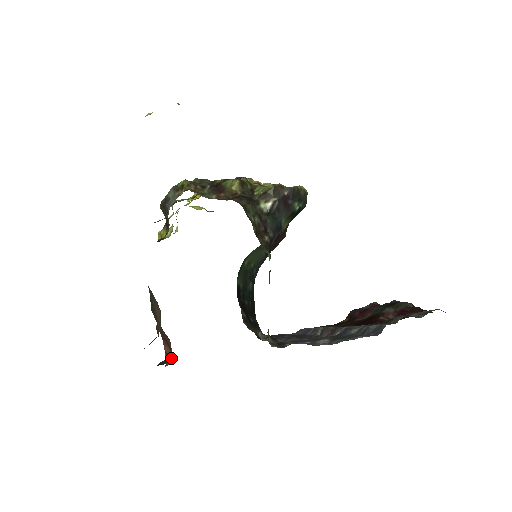
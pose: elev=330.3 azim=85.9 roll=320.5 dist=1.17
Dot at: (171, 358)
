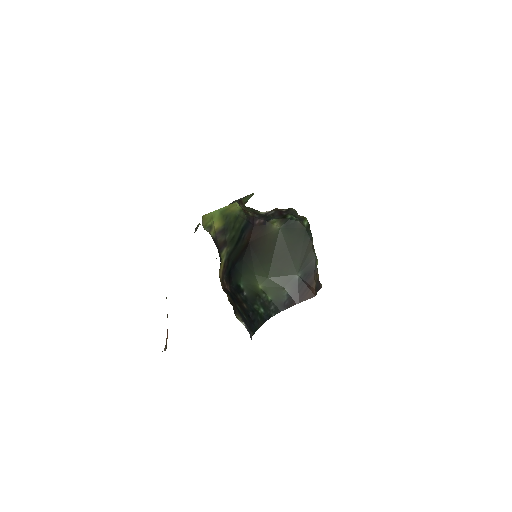
Dot at: occluded
